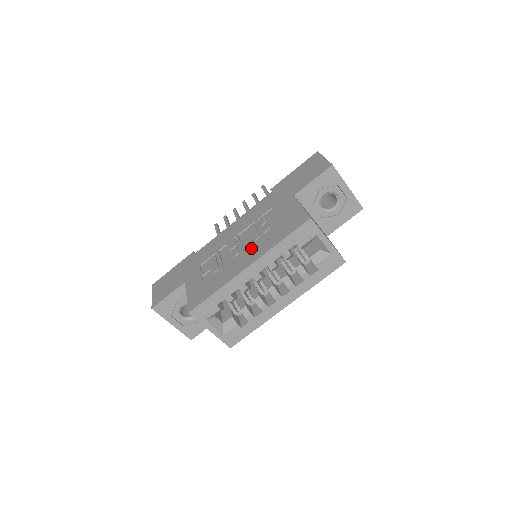
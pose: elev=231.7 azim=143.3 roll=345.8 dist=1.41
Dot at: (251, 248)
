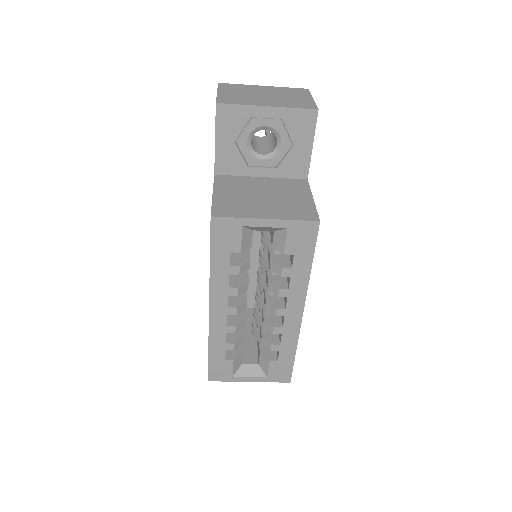
Dot at: occluded
